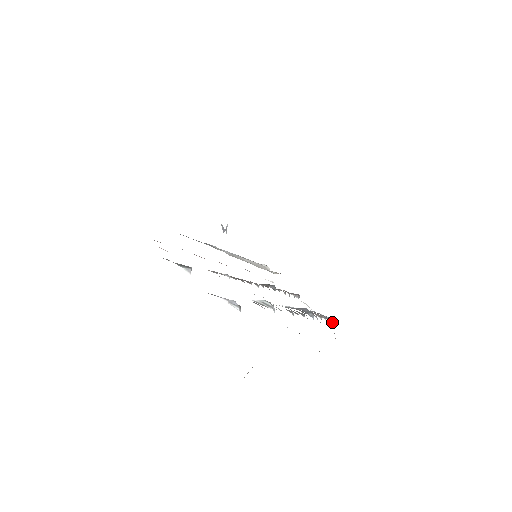
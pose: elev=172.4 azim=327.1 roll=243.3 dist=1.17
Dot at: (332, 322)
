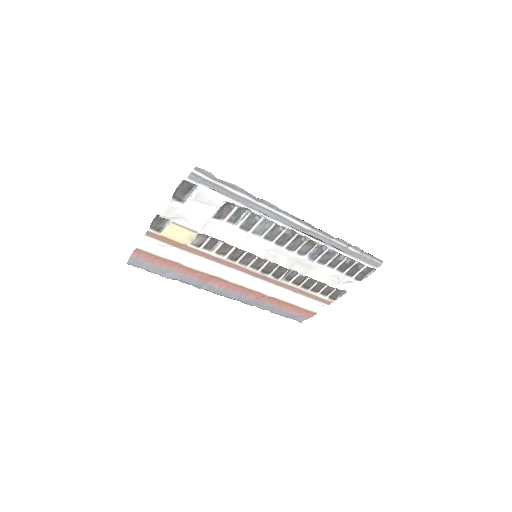
Dot at: (375, 270)
